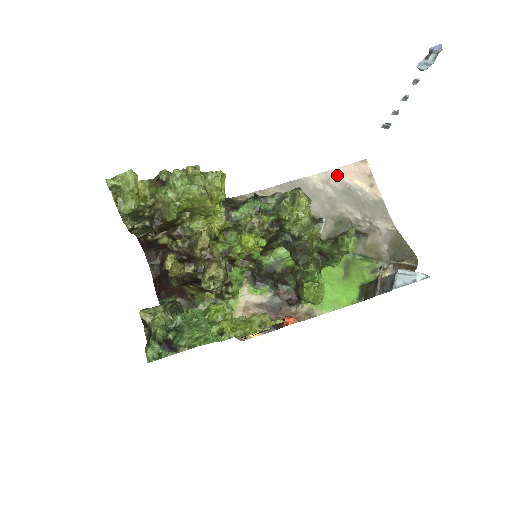
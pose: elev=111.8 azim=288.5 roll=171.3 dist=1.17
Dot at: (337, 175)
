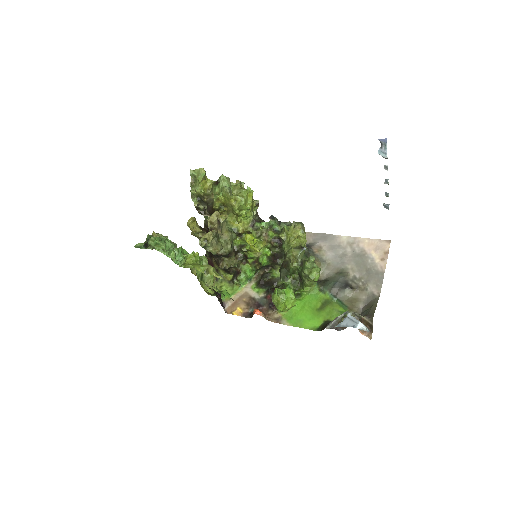
Dot at: (361, 242)
